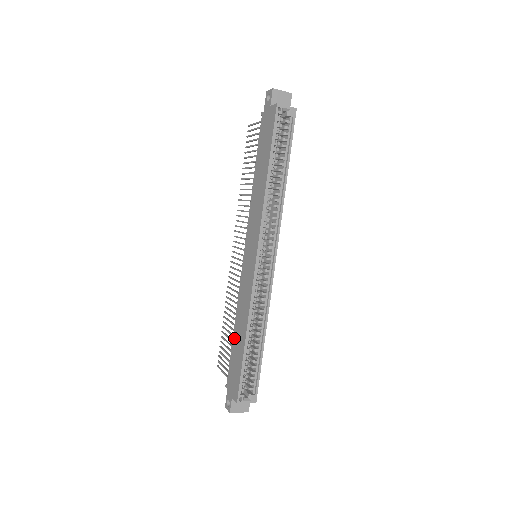
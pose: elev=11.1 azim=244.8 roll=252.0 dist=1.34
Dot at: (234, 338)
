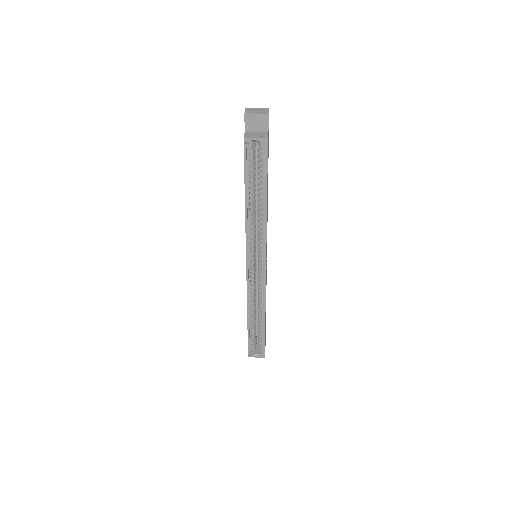
Dot at: occluded
